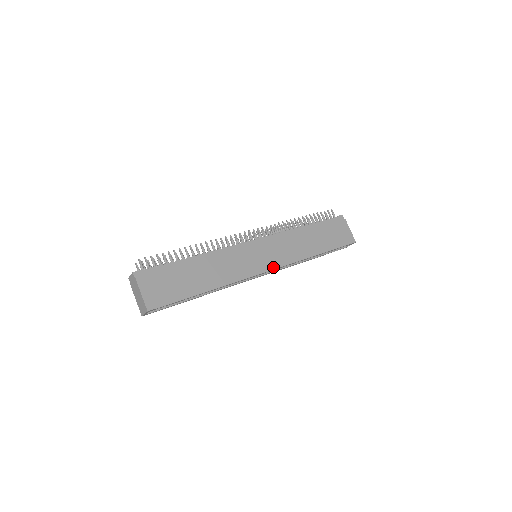
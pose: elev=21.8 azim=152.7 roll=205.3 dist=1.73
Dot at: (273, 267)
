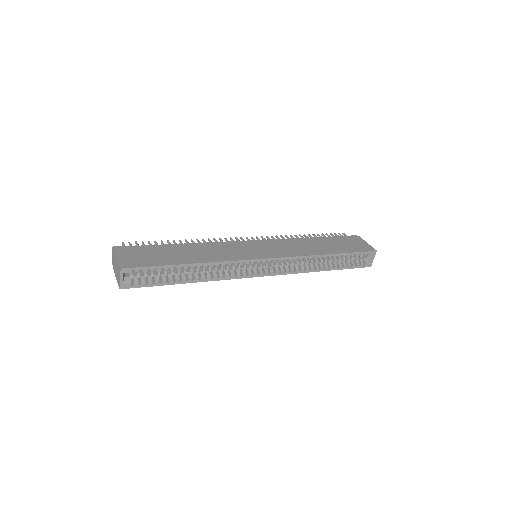
Dot at: (273, 256)
